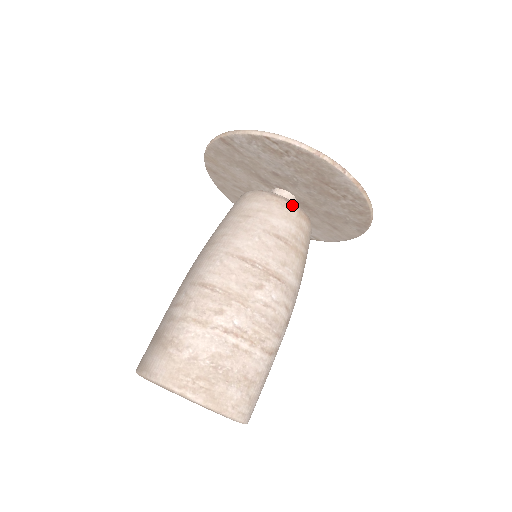
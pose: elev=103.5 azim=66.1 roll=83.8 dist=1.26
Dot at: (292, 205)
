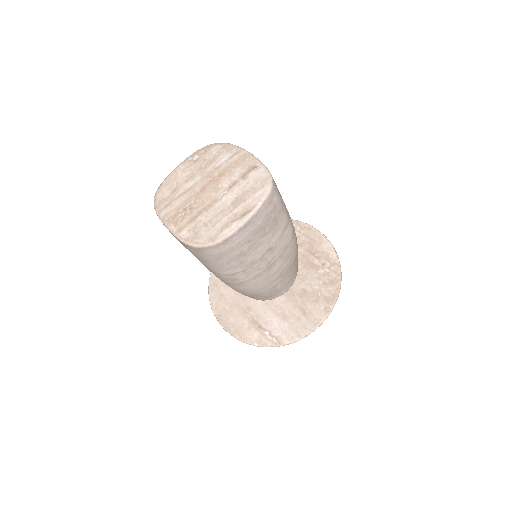
Dot at: occluded
